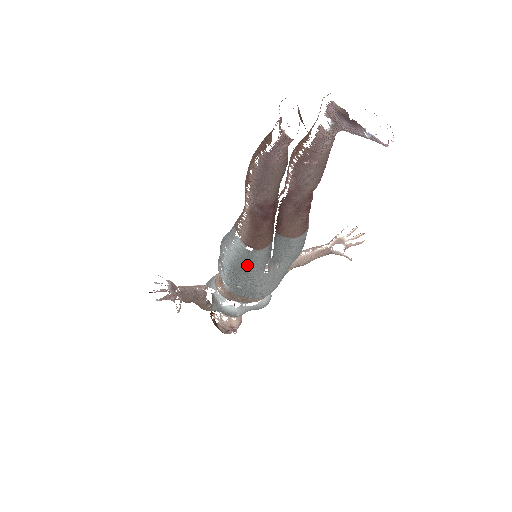
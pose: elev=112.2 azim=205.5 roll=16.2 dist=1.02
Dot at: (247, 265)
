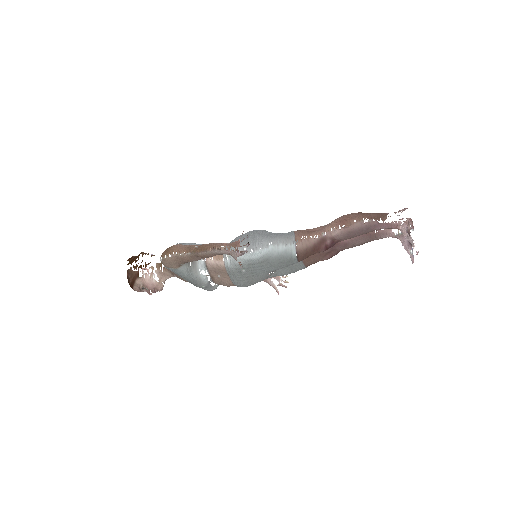
Dot at: (280, 264)
